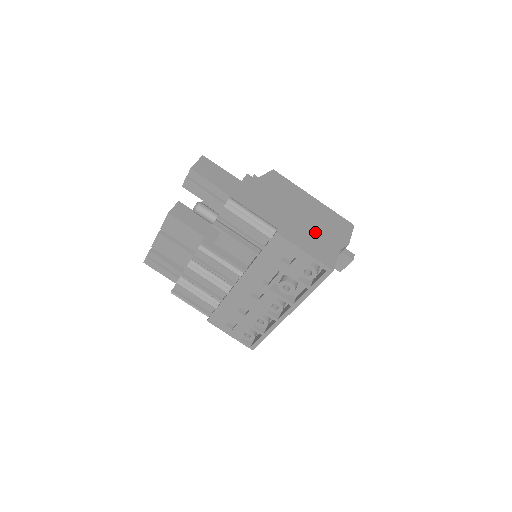
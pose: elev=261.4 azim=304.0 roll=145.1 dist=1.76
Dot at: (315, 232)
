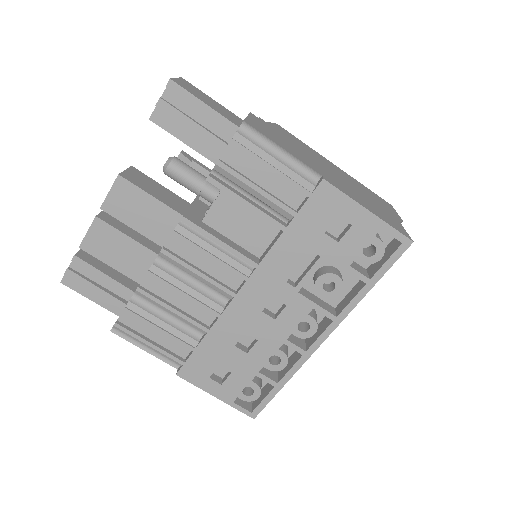
Dot at: (362, 196)
